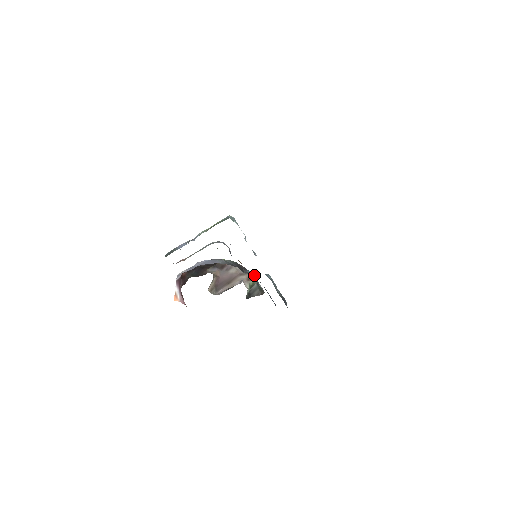
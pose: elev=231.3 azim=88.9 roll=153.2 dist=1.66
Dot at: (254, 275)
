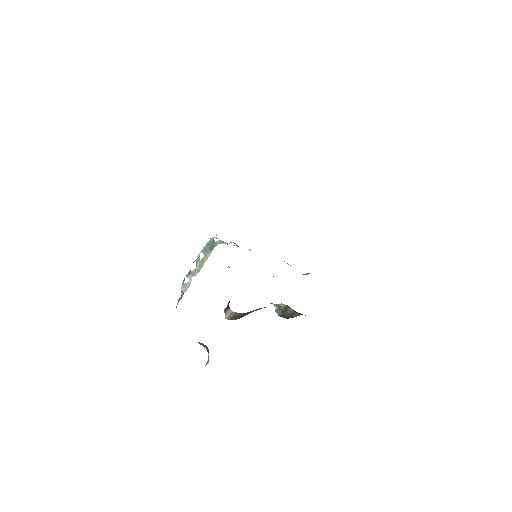
Dot at: occluded
